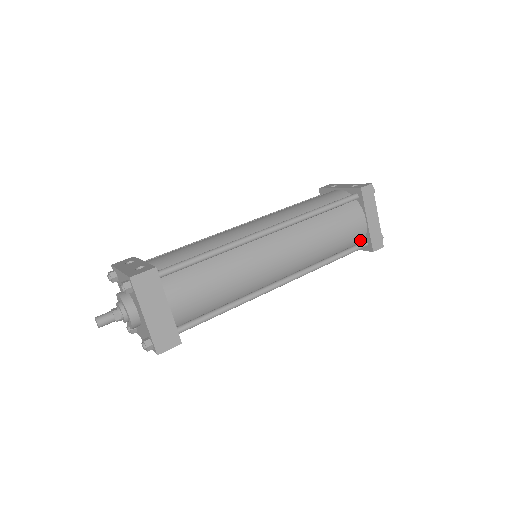
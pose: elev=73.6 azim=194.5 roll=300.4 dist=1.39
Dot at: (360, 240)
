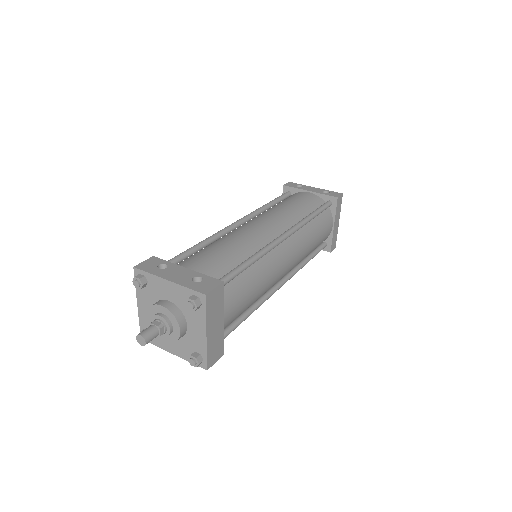
Dot at: occluded
